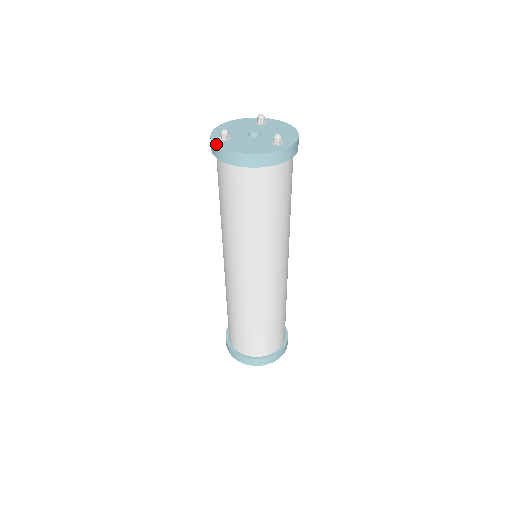
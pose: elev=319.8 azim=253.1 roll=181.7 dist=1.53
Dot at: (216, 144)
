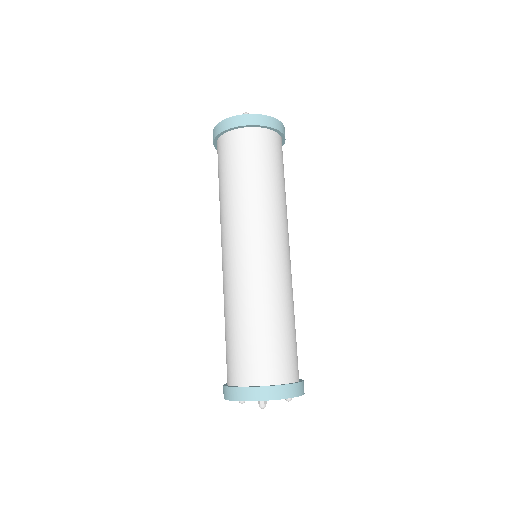
Dot at: occluded
